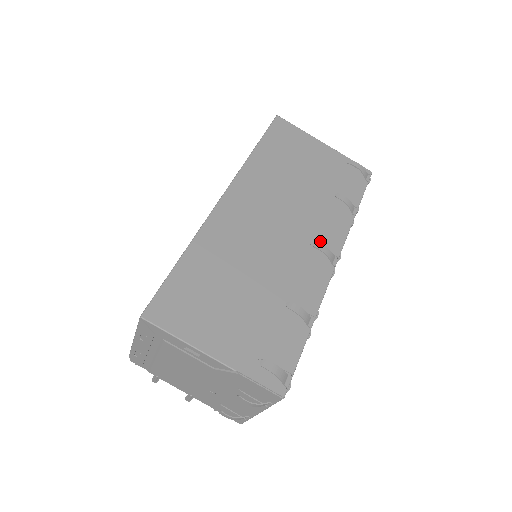
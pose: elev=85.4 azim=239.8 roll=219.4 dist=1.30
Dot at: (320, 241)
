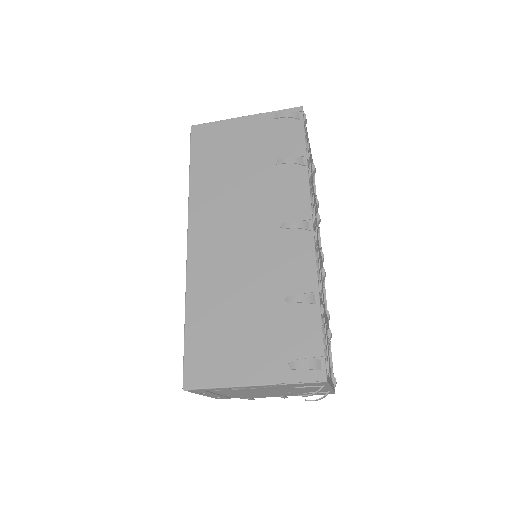
Dot at: (288, 217)
